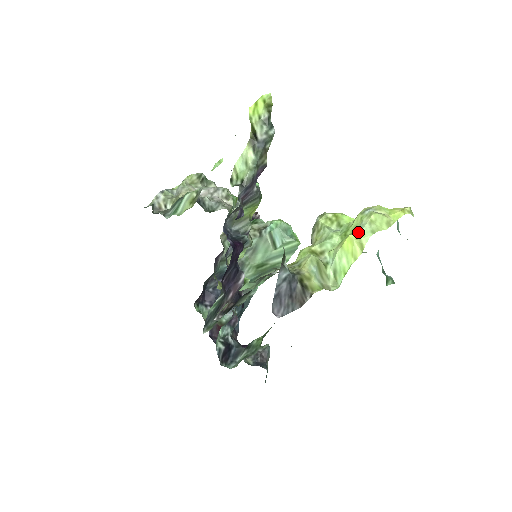
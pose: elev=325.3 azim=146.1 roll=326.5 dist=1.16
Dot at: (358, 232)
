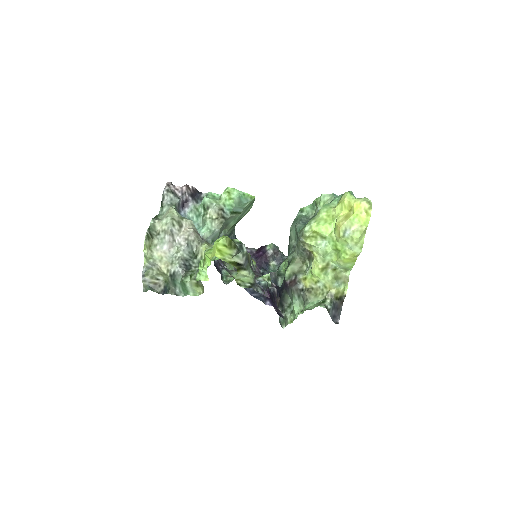
Dot at: (351, 254)
